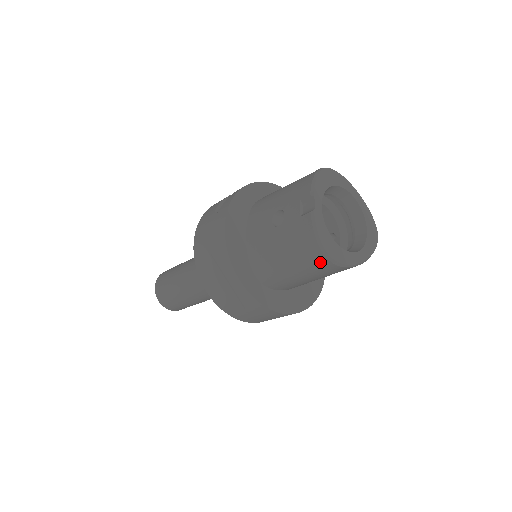
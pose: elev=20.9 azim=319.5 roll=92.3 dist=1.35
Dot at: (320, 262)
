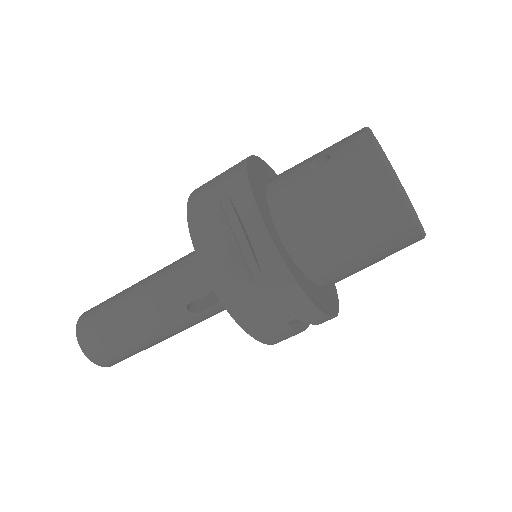
Dot at: (385, 193)
